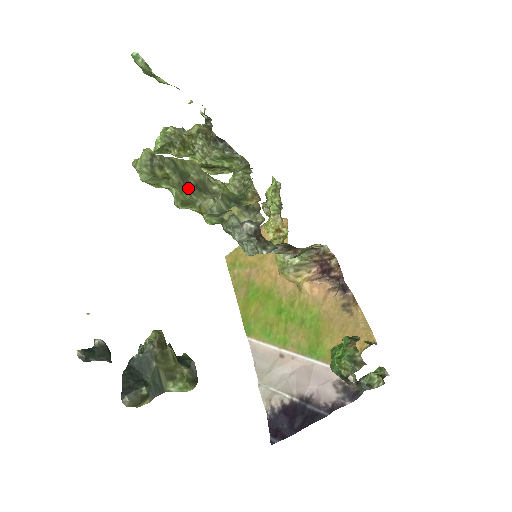
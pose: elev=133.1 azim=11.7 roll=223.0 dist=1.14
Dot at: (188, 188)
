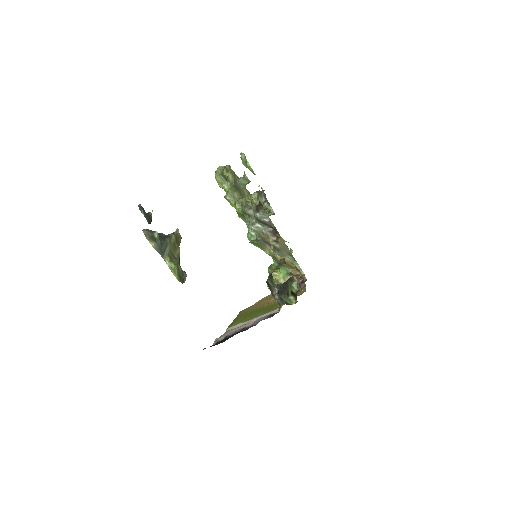
Dot at: (235, 189)
